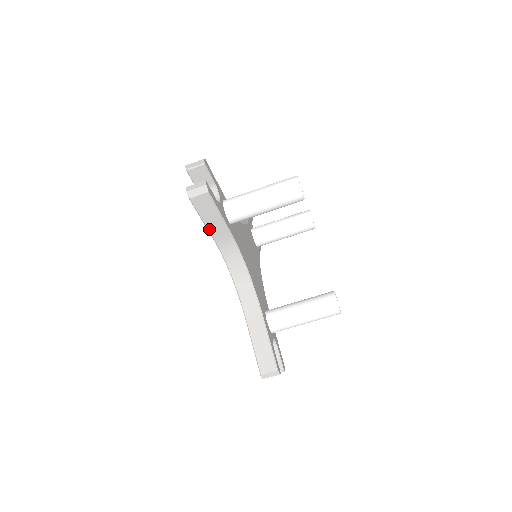
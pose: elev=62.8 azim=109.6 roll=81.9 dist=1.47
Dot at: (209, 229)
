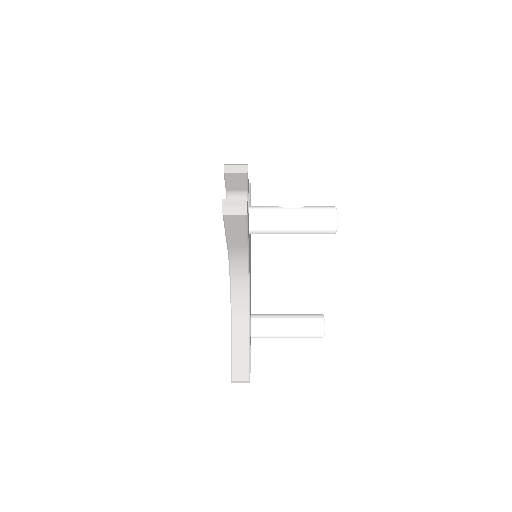
Dot at: (228, 240)
